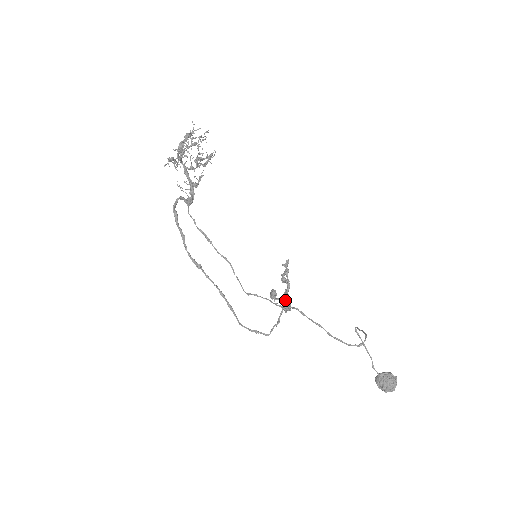
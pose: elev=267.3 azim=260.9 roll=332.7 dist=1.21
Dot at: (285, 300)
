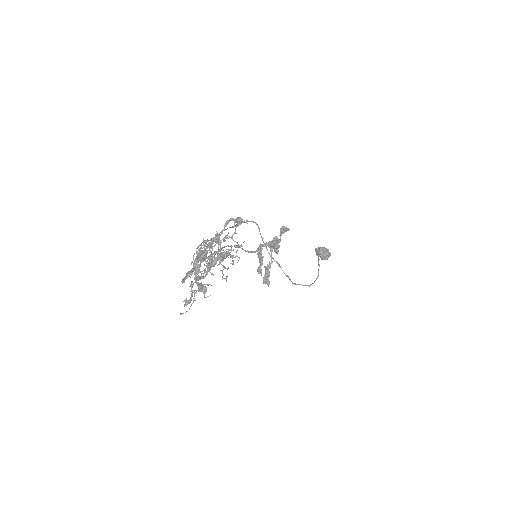
Dot at: (270, 247)
